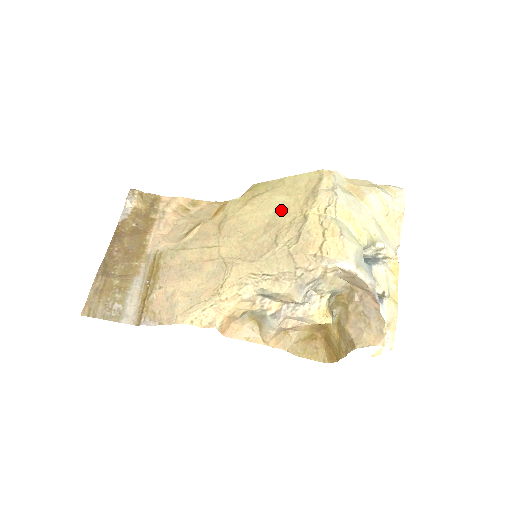
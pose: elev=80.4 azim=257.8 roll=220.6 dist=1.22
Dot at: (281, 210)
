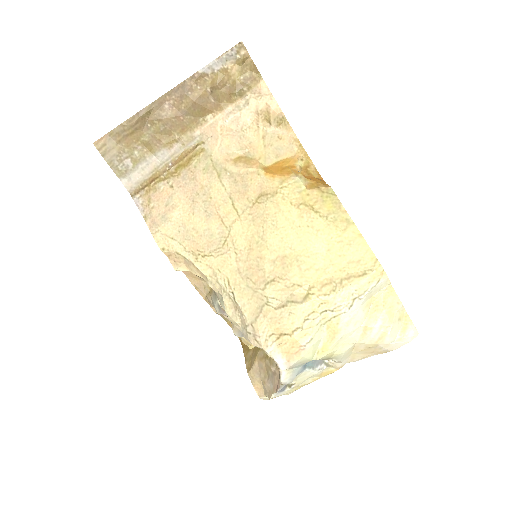
Dot at: (305, 260)
